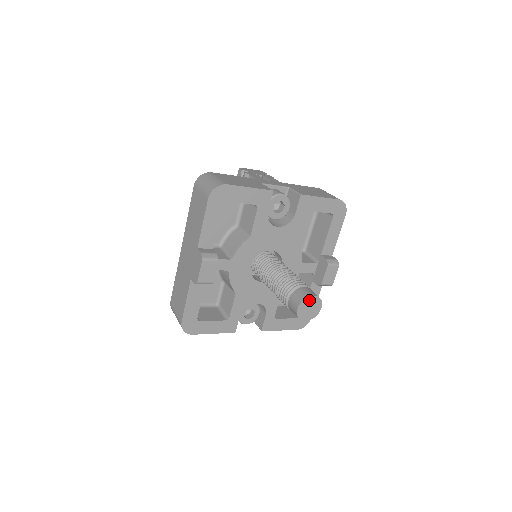
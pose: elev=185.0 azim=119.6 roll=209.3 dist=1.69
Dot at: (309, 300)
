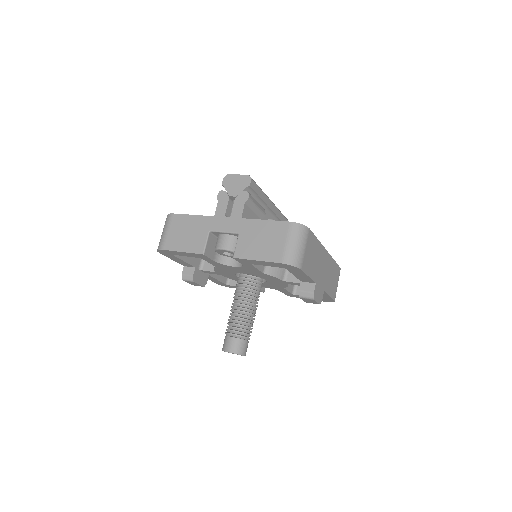
Dot at: occluded
